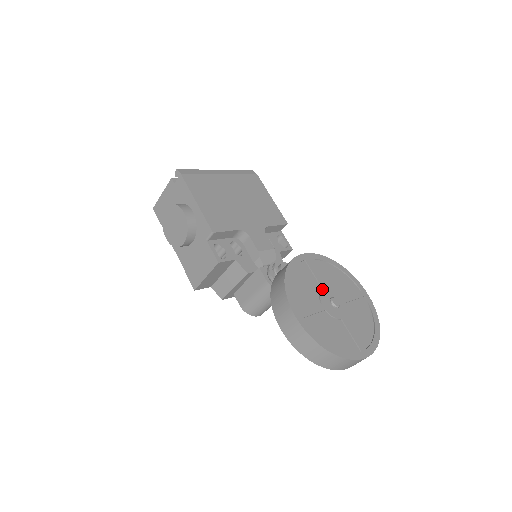
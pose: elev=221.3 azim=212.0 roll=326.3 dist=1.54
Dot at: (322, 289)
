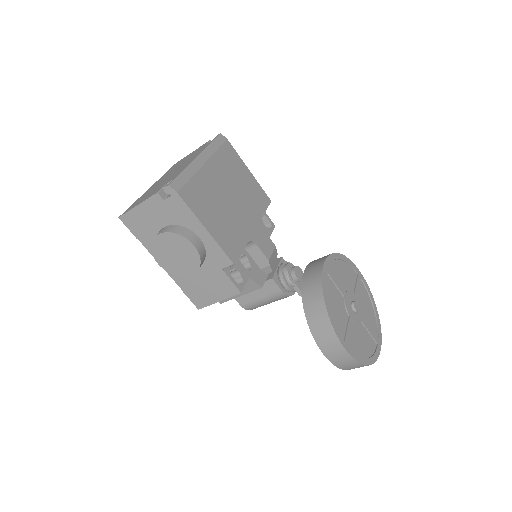
Dot at: (345, 298)
